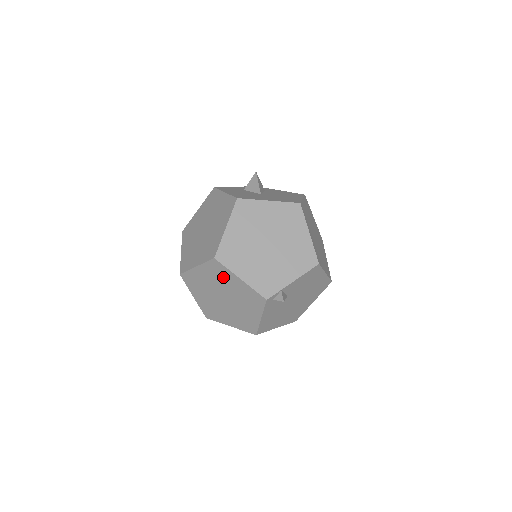
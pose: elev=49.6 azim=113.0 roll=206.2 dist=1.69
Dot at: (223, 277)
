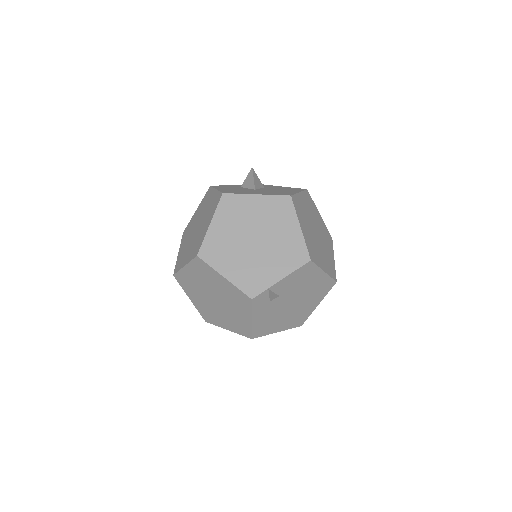
Dot at: (209, 276)
